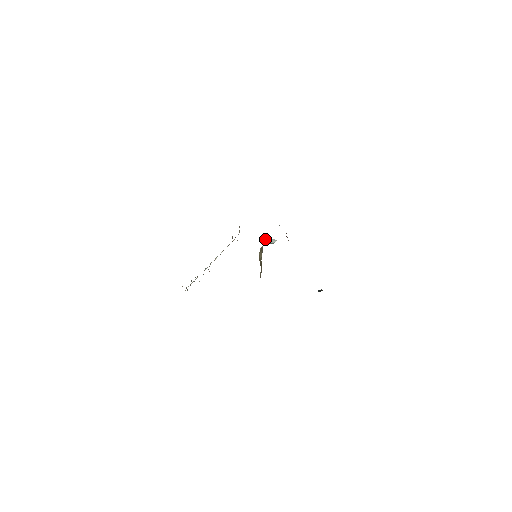
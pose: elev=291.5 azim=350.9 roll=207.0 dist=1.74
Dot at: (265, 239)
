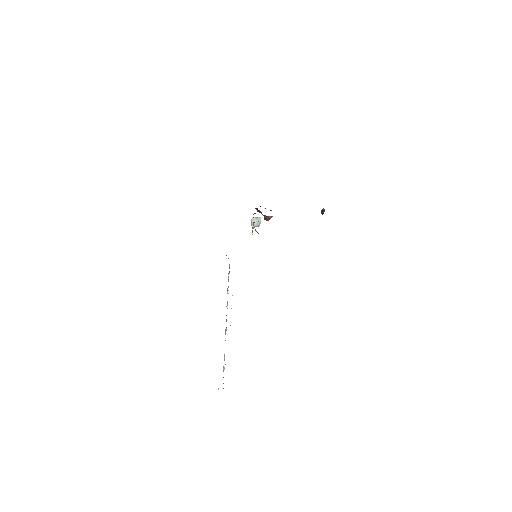
Dot at: (251, 223)
